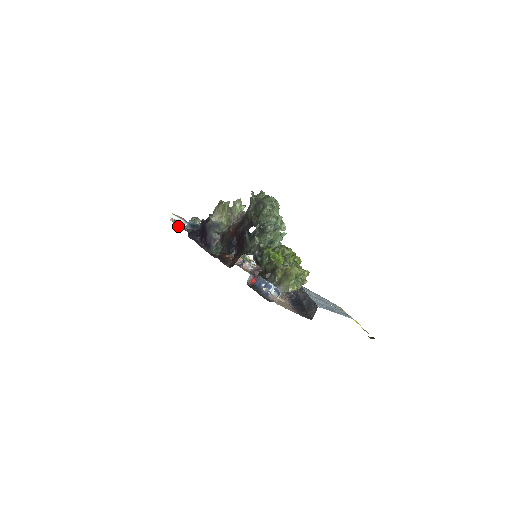
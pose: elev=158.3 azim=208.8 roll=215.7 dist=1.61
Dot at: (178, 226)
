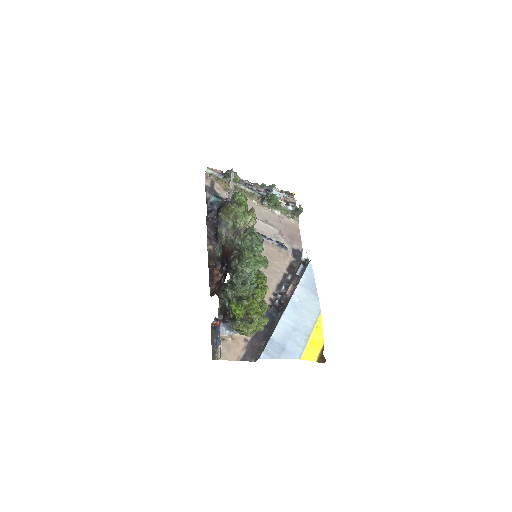
Dot at: occluded
